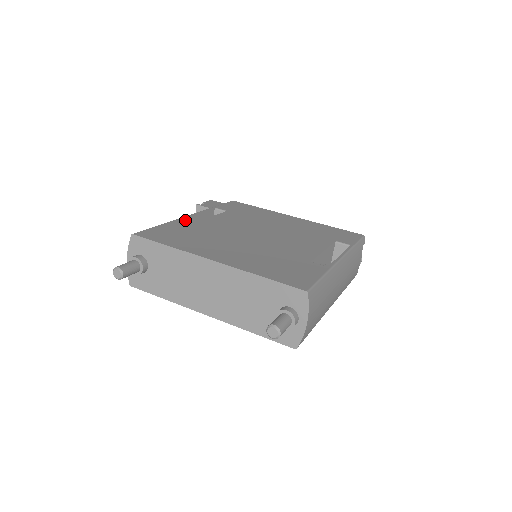
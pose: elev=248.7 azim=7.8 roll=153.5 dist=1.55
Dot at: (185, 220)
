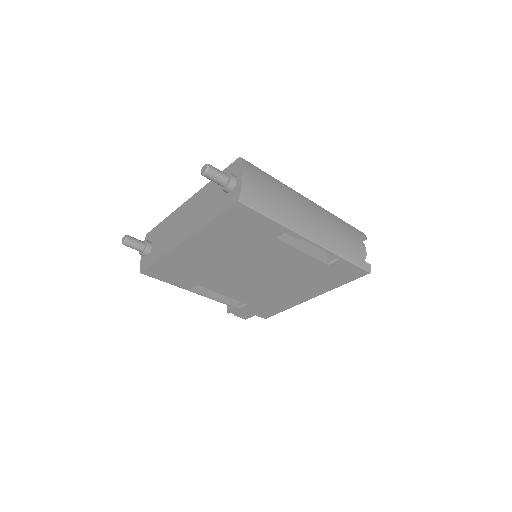
Dot at: occluded
